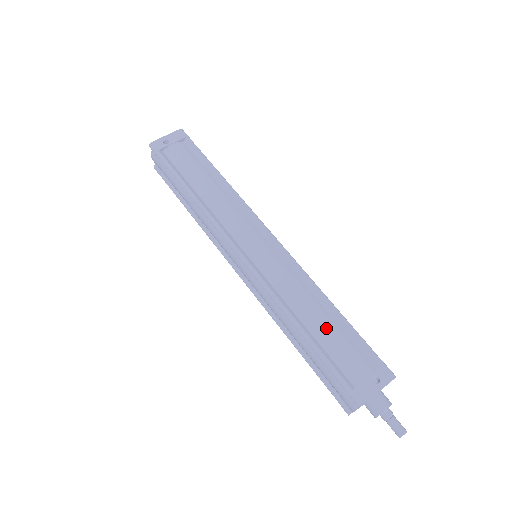
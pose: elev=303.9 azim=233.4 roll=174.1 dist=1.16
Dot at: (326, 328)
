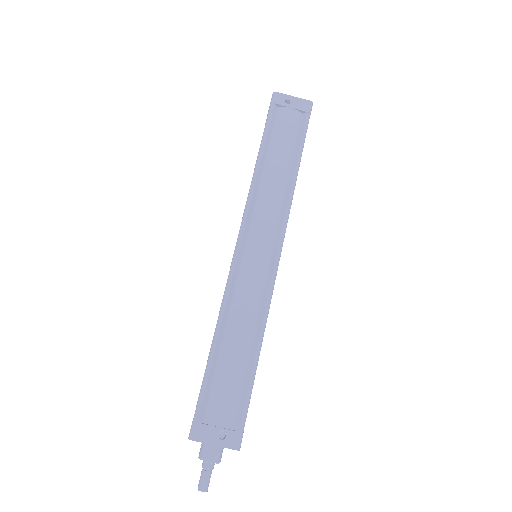
Dot at: (233, 361)
